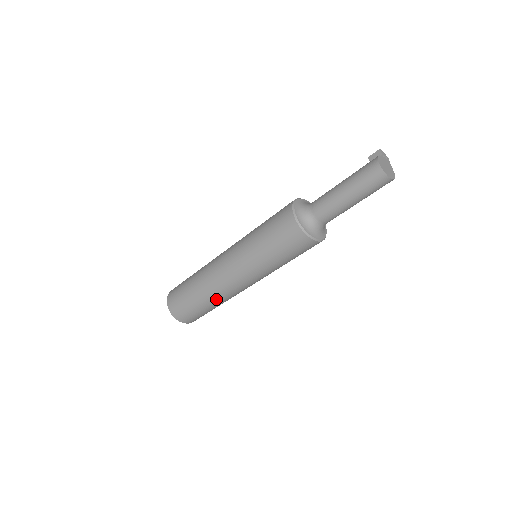
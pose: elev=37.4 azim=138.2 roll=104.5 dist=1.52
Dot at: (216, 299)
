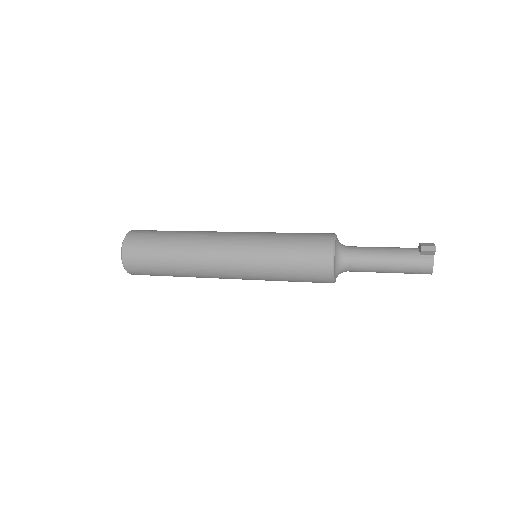
Dot at: occluded
